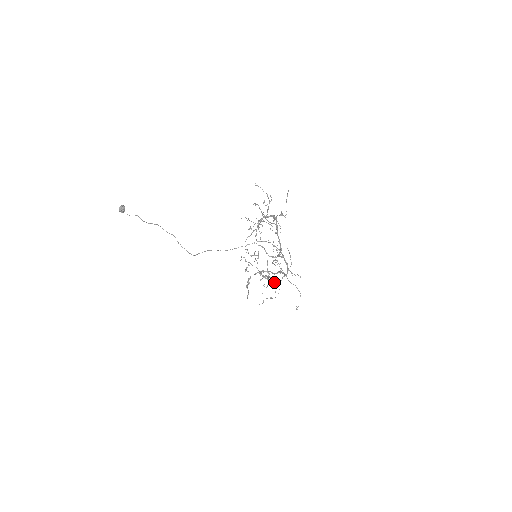
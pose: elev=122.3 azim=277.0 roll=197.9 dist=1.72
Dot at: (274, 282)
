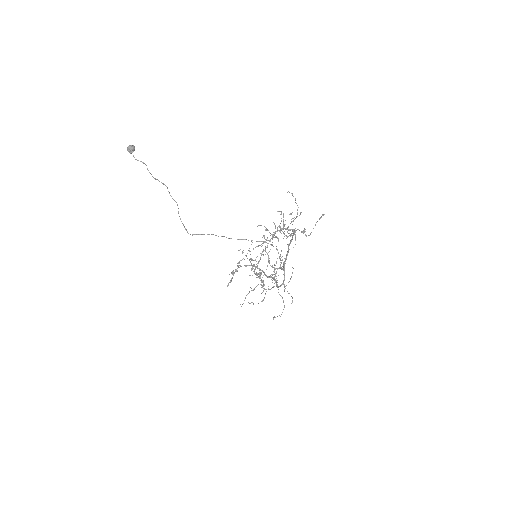
Dot at: occluded
